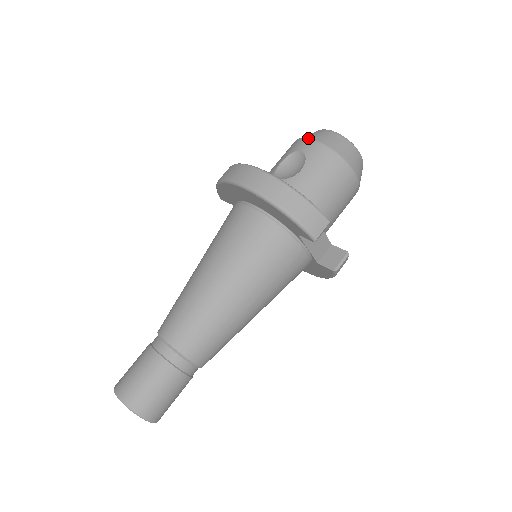
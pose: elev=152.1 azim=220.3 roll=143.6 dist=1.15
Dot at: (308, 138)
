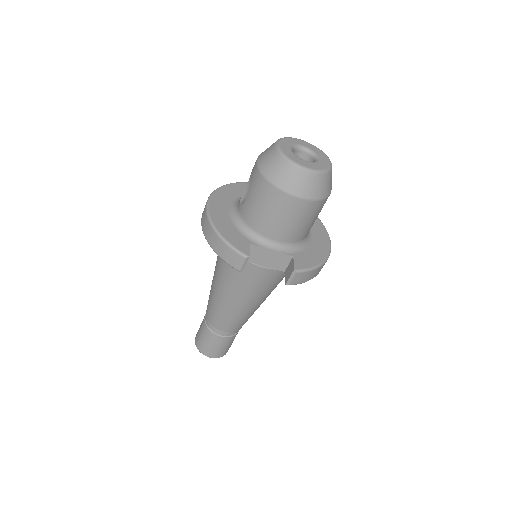
Dot at: (257, 159)
